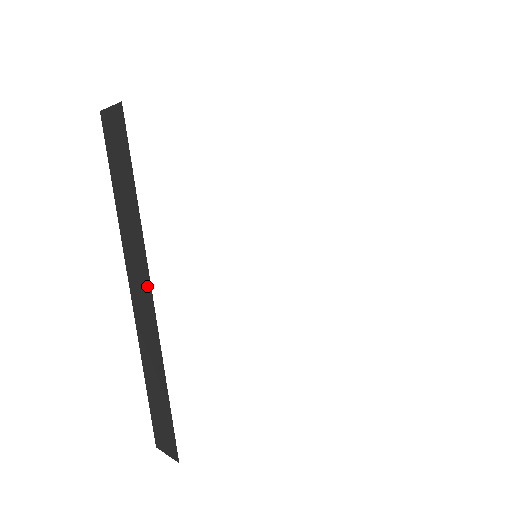
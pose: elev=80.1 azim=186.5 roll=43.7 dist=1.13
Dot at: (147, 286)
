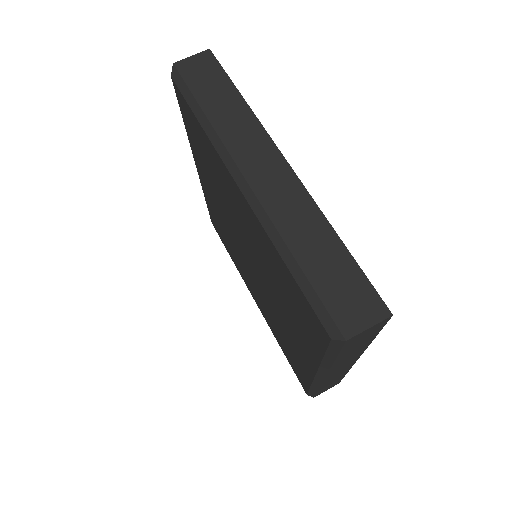
Dot at: (276, 157)
